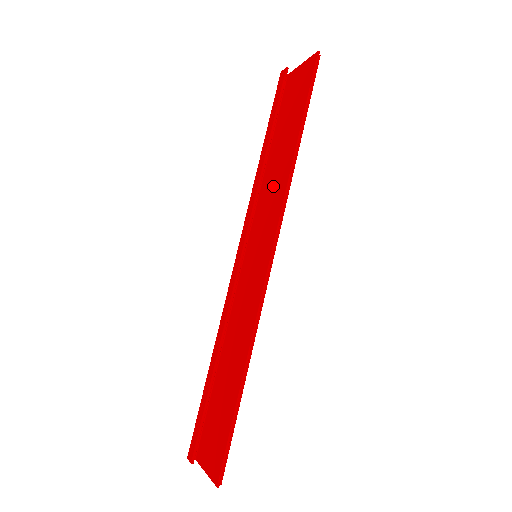
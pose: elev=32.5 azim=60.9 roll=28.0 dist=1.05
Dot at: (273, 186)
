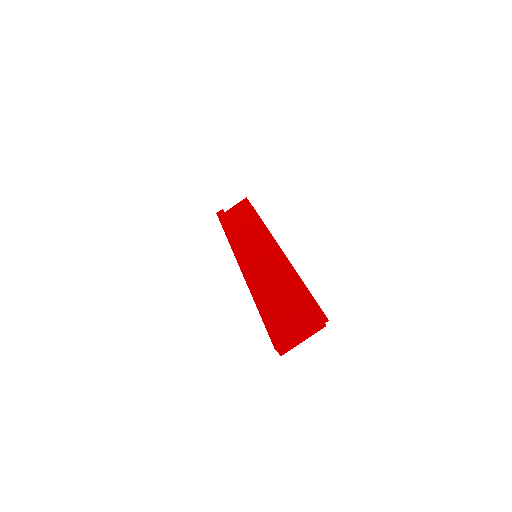
Dot at: (248, 234)
